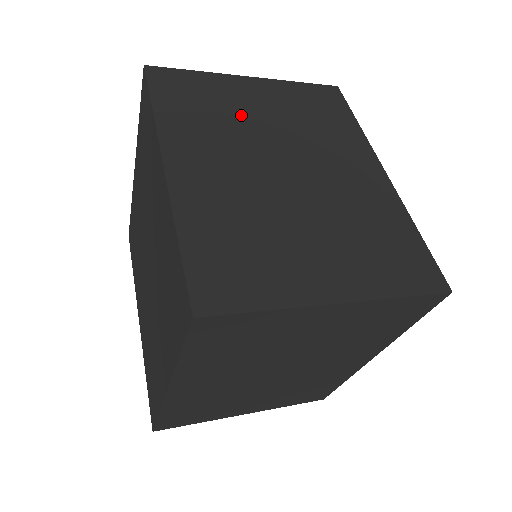
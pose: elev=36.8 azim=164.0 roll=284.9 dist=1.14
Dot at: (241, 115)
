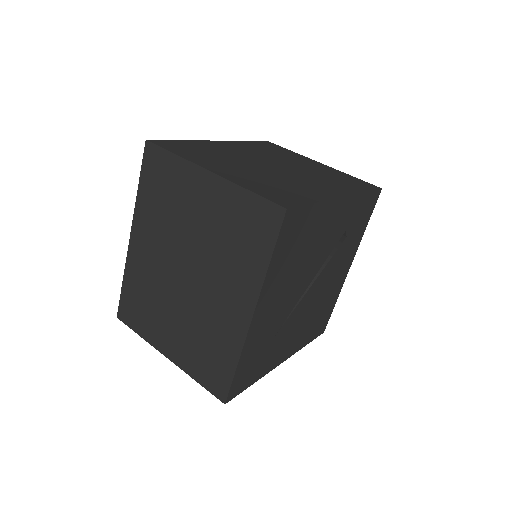
Dot at: (288, 159)
